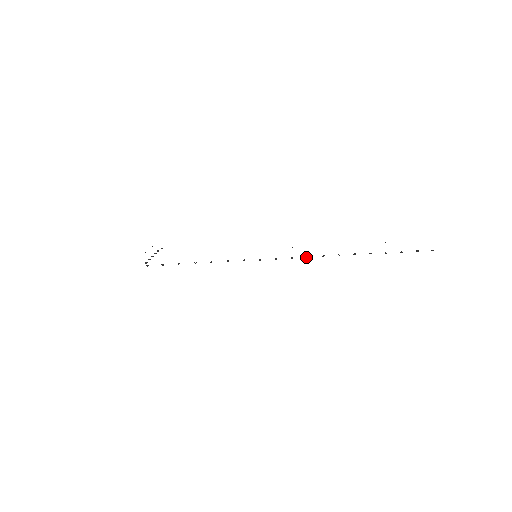
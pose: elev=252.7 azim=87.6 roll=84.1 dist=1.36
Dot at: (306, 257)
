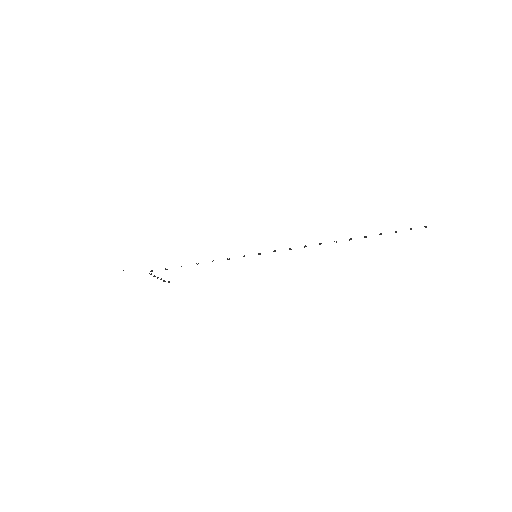
Dot at: (304, 247)
